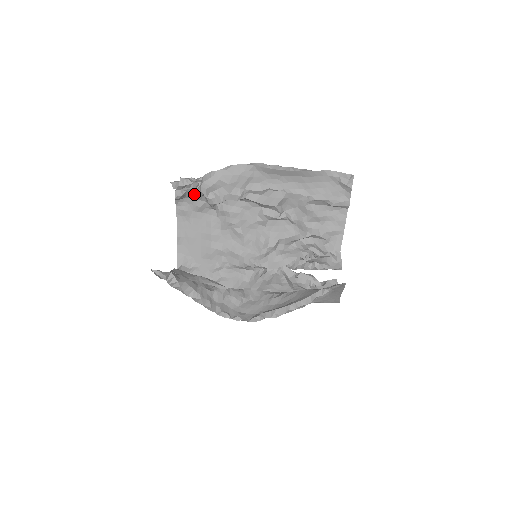
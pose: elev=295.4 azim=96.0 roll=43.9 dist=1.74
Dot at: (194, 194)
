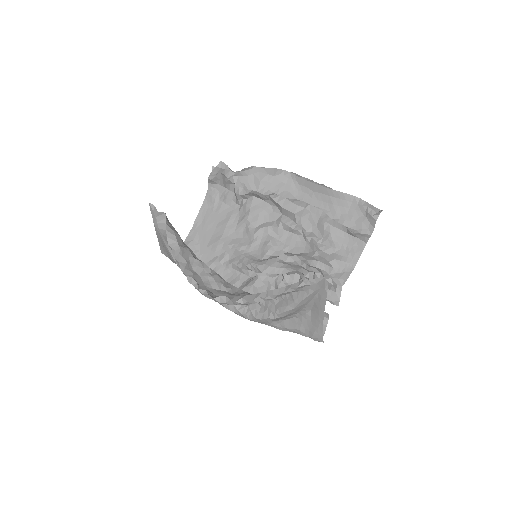
Dot at: (226, 177)
